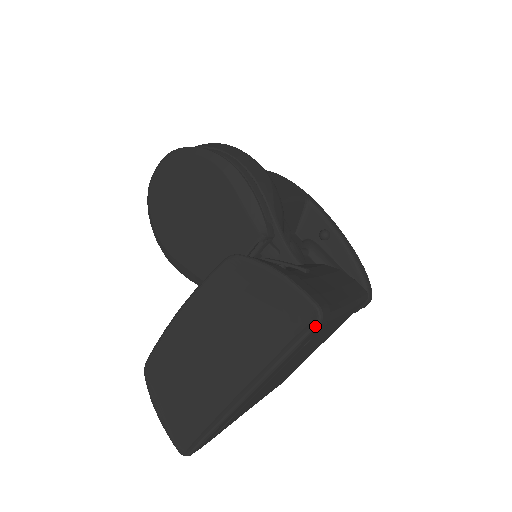
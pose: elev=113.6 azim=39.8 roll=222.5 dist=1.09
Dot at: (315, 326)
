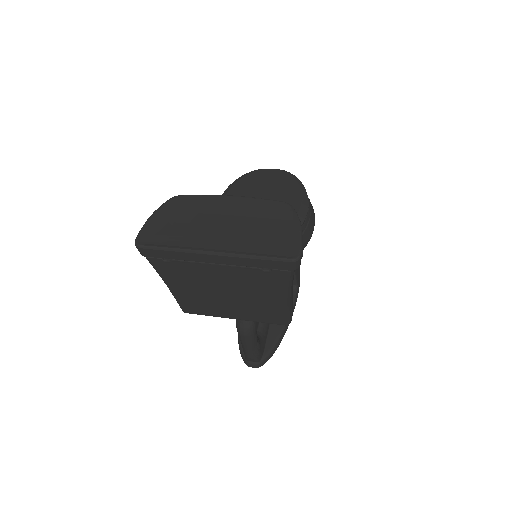
Dot at: (289, 260)
